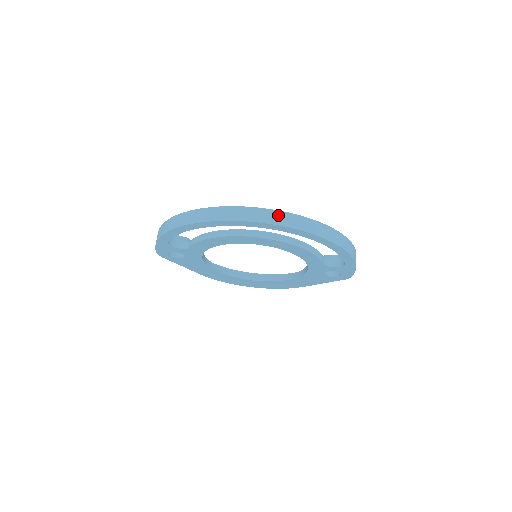
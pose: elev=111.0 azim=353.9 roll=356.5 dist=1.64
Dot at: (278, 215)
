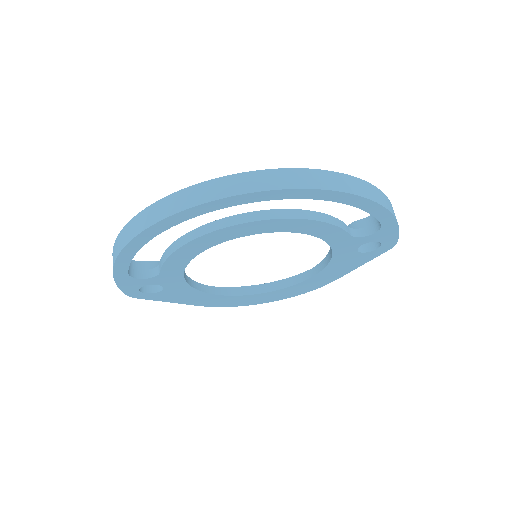
Dot at: (256, 177)
